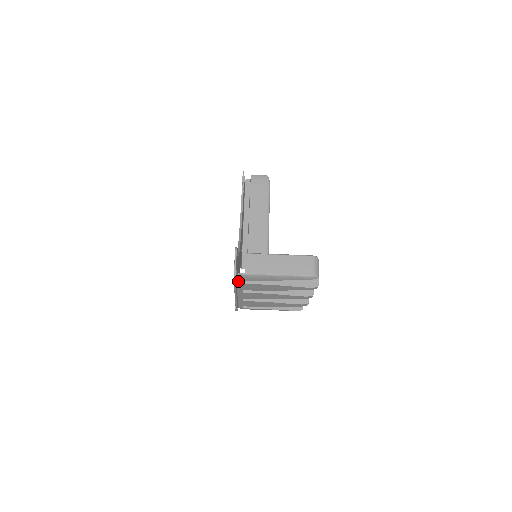
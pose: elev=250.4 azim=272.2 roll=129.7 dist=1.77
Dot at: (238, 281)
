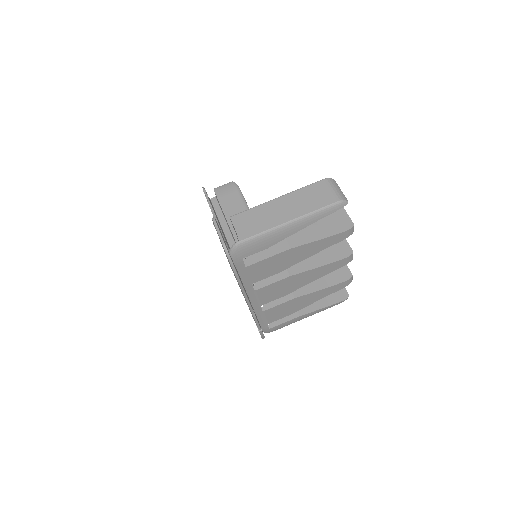
Dot at: (237, 264)
